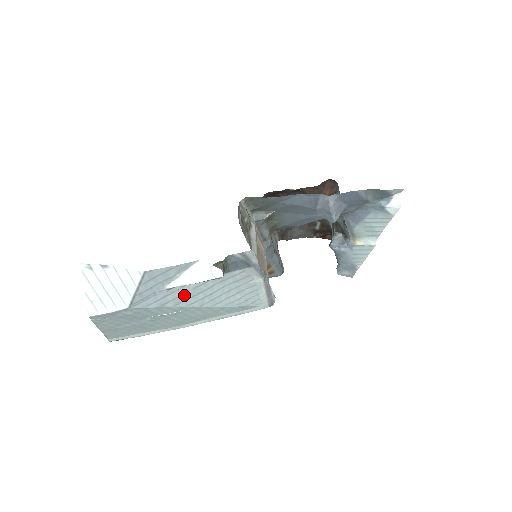
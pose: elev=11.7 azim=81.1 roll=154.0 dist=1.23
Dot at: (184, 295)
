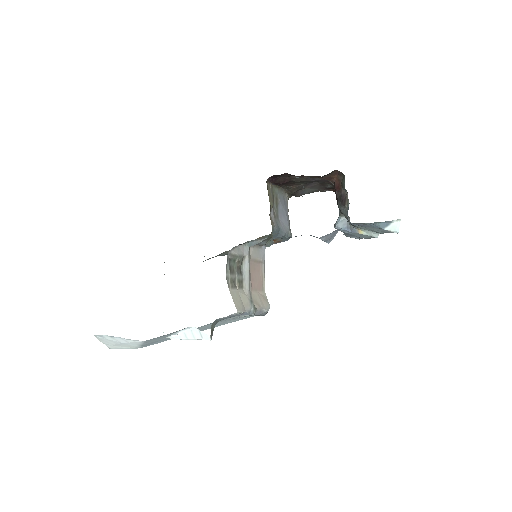
Dot at: occluded
